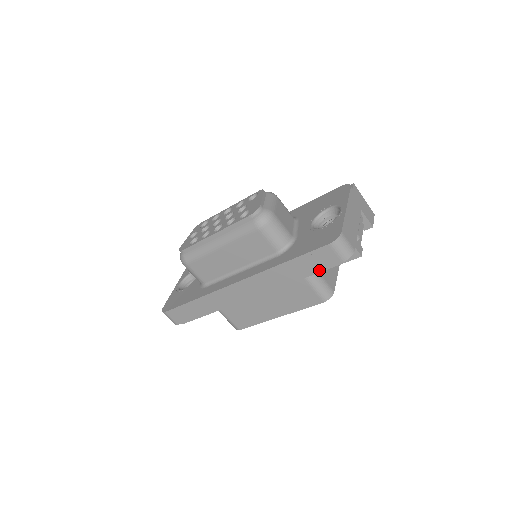
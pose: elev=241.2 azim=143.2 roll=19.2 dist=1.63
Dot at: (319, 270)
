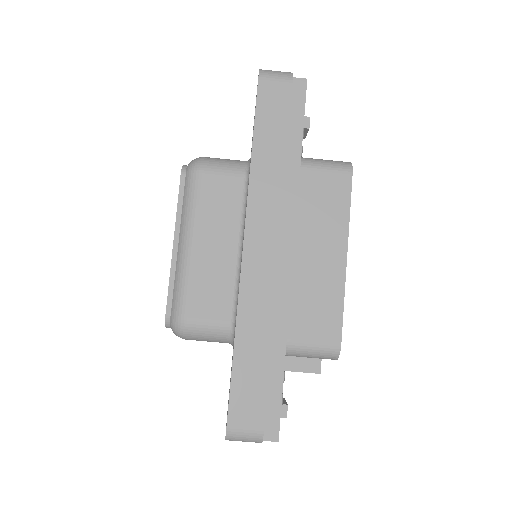
Dot at: (288, 117)
